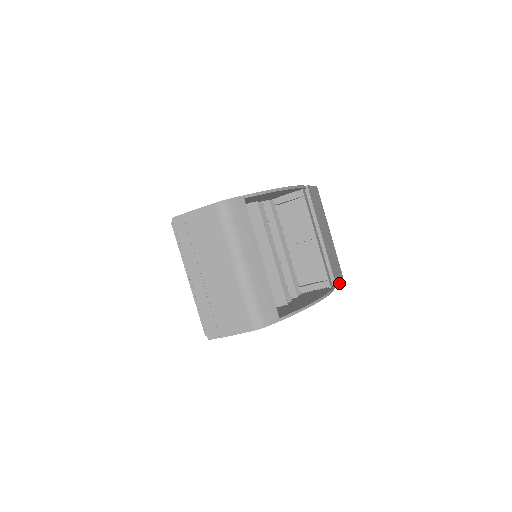
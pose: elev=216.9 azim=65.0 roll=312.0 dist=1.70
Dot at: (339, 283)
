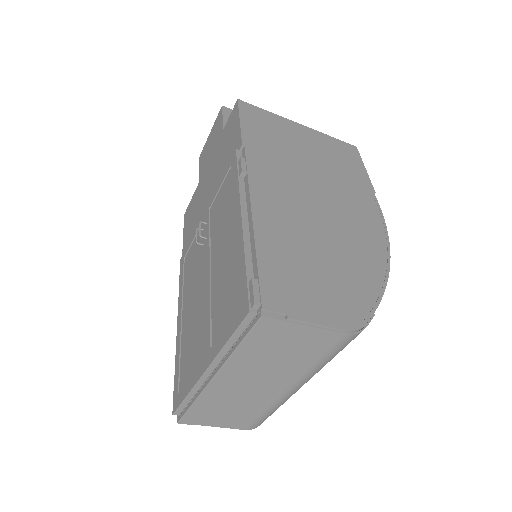
Dot at: occluded
